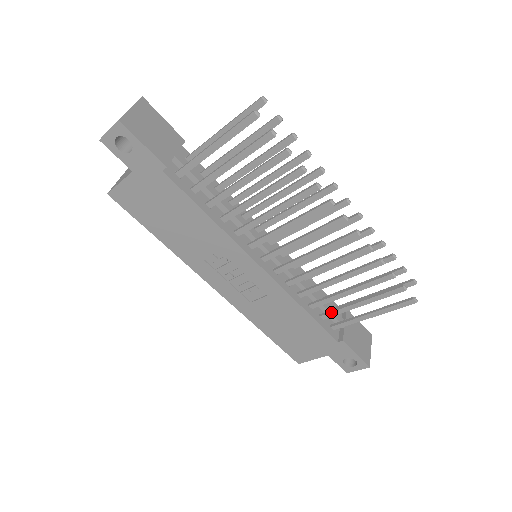
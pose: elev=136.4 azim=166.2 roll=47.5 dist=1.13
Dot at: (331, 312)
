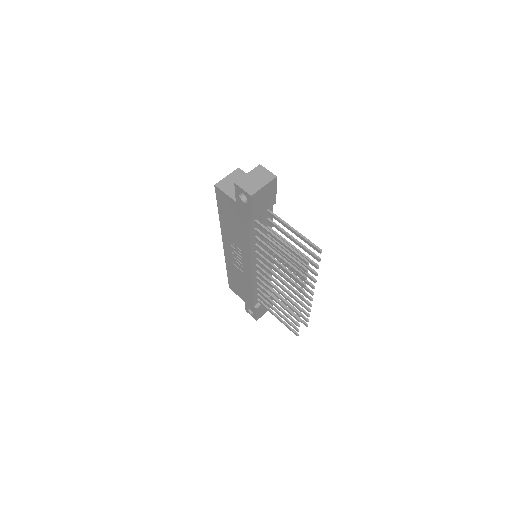
Dot at: (263, 299)
